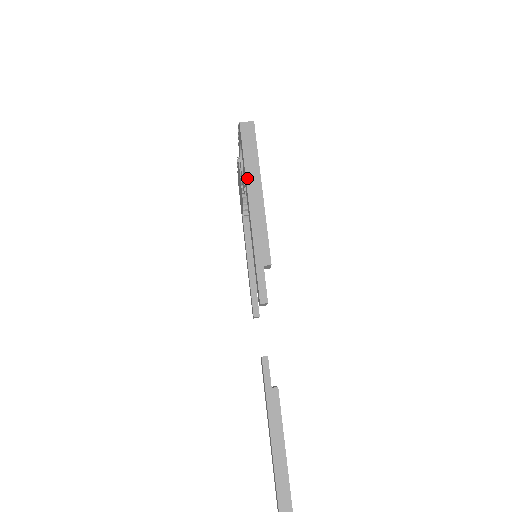
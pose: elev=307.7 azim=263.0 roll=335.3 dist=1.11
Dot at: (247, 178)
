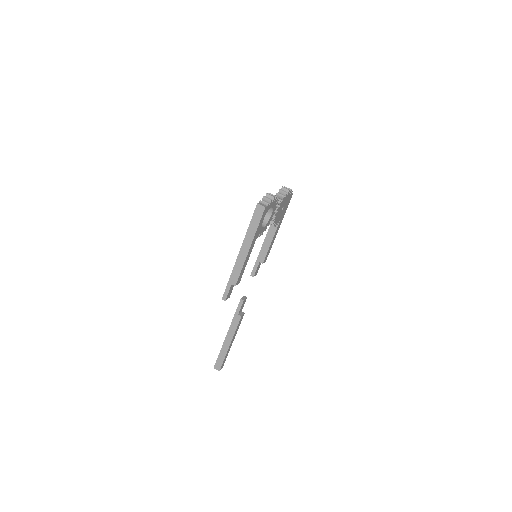
Dot at: (245, 237)
